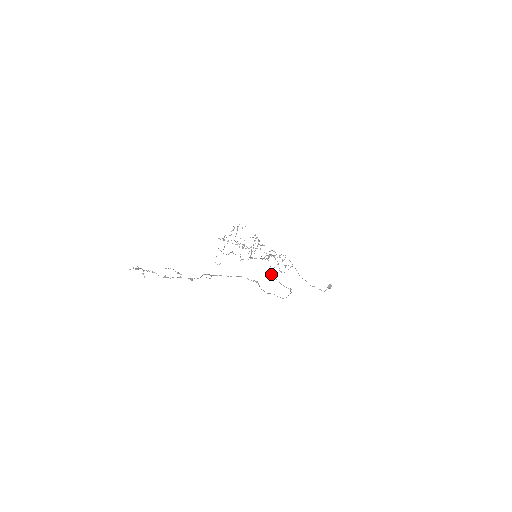
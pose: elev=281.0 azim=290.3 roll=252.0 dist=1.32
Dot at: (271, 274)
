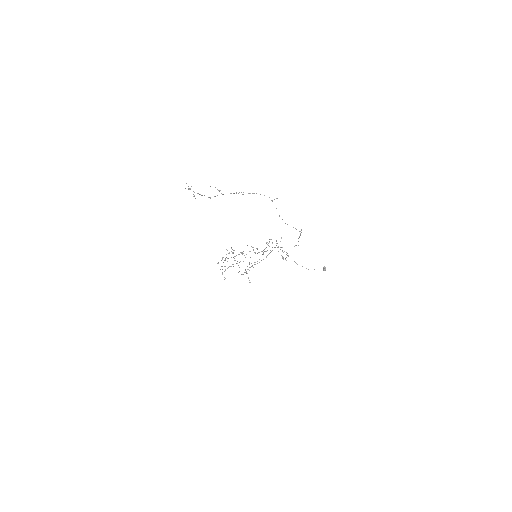
Dot at: (277, 247)
